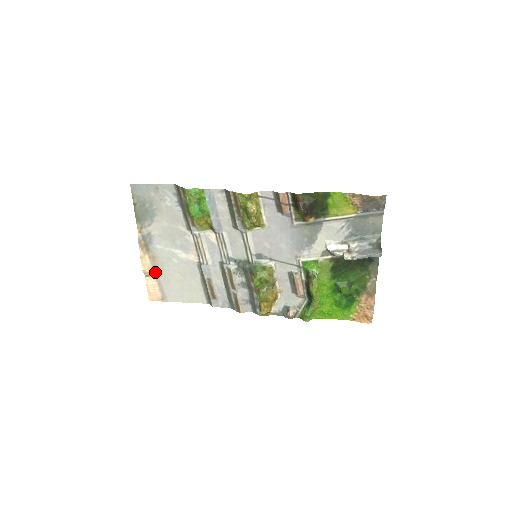
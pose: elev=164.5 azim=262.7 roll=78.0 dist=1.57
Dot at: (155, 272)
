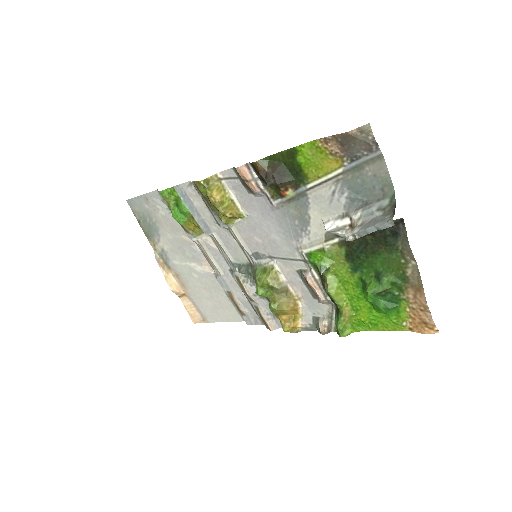
Dot at: (185, 291)
